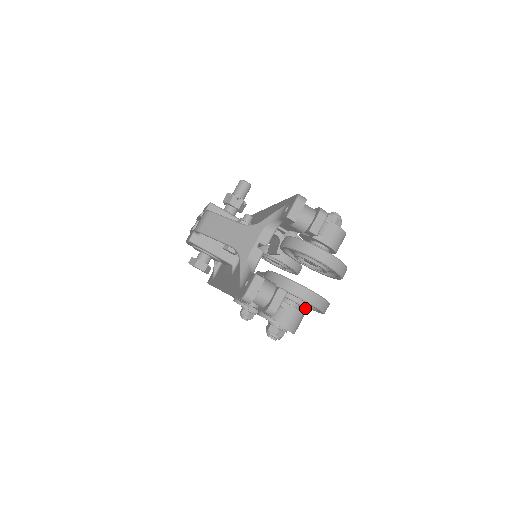
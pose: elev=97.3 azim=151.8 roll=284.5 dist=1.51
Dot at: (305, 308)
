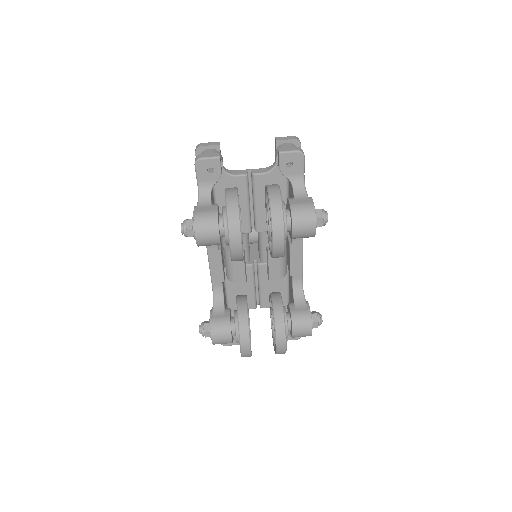
Dot at: (223, 221)
